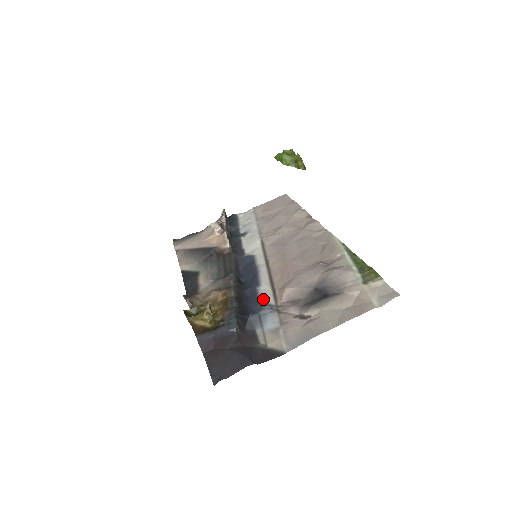
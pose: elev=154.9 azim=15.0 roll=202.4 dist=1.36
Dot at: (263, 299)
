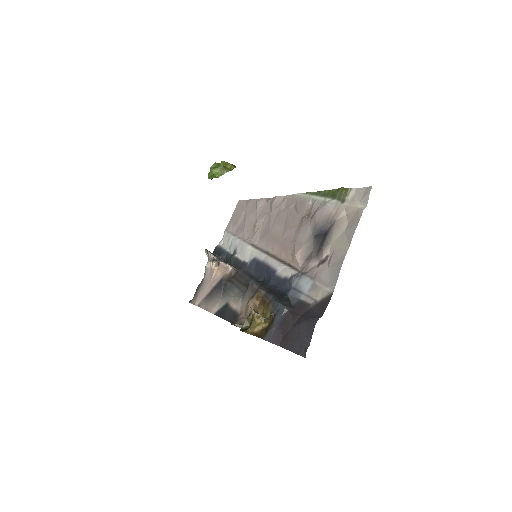
Dot at: (286, 276)
